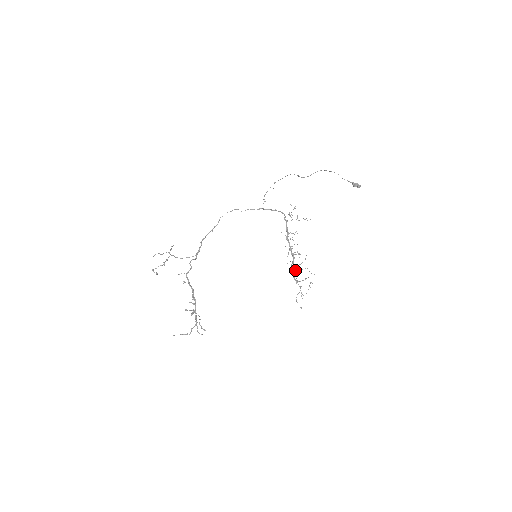
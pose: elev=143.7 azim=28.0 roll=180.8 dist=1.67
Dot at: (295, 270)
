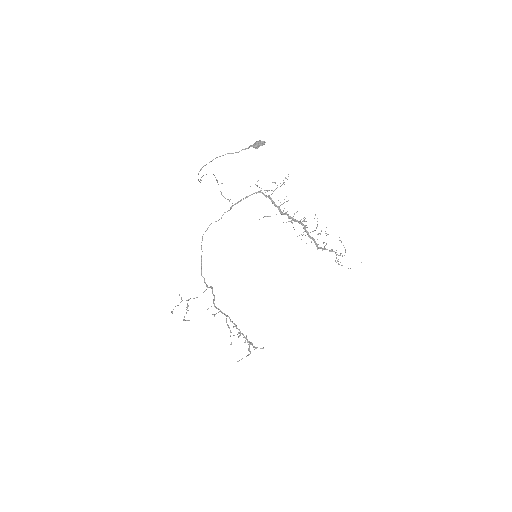
Dot at: (312, 238)
